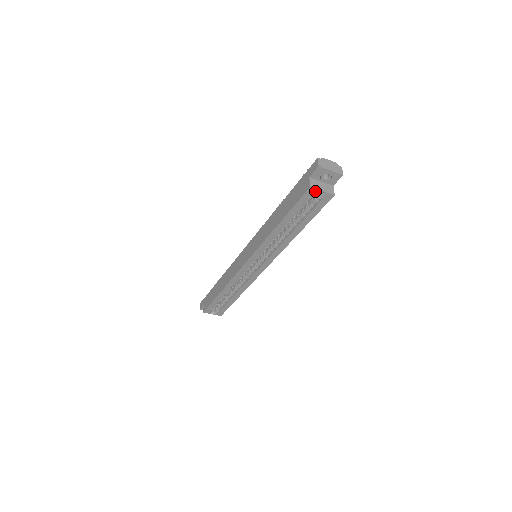
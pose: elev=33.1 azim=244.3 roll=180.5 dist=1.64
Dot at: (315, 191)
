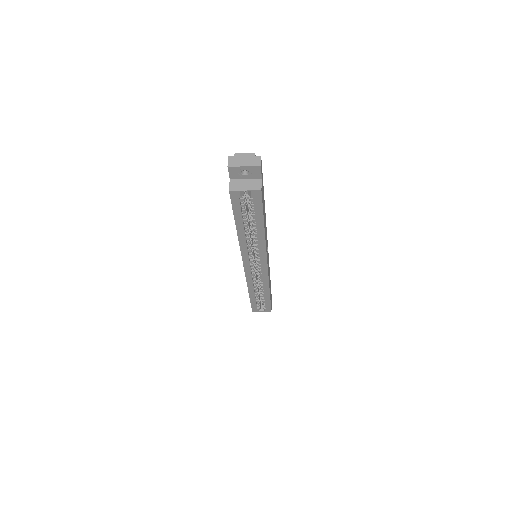
Dot at: (238, 192)
